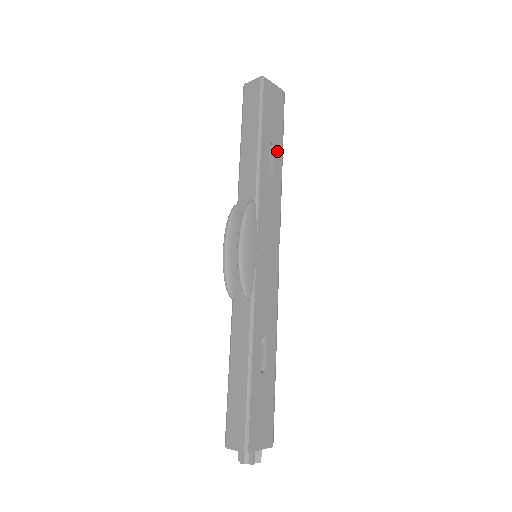
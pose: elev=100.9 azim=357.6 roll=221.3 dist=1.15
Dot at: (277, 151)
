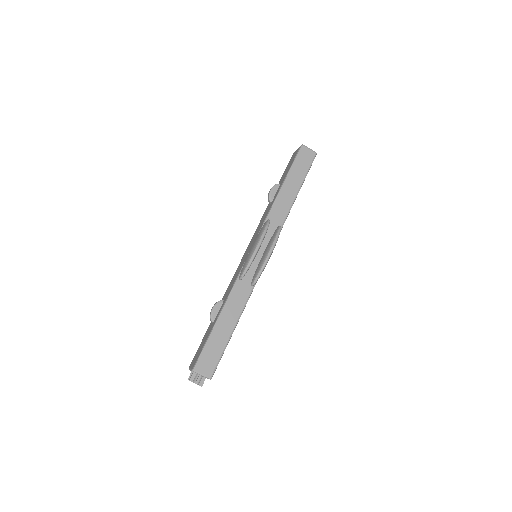
Dot at: occluded
